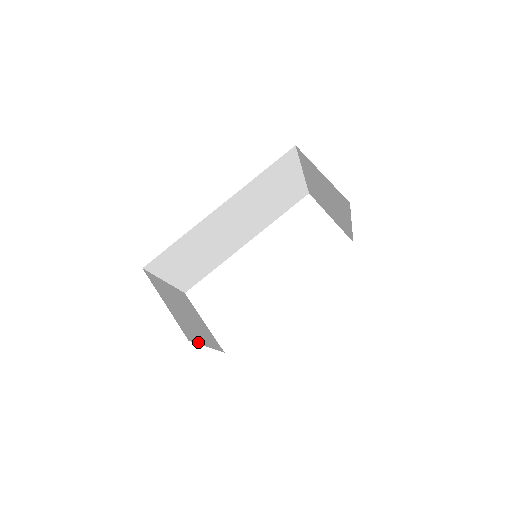
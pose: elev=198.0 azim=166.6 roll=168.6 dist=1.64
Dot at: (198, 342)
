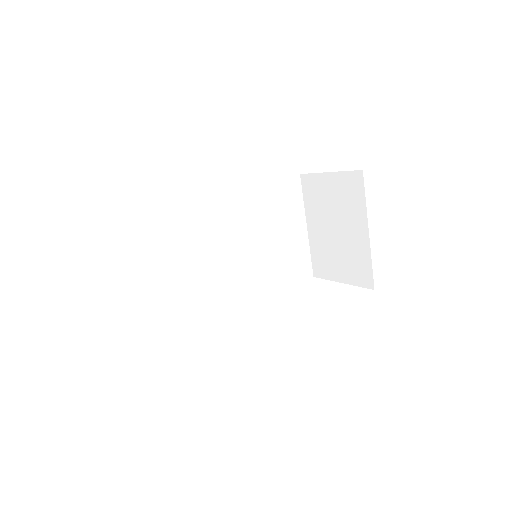
Dot at: occluded
